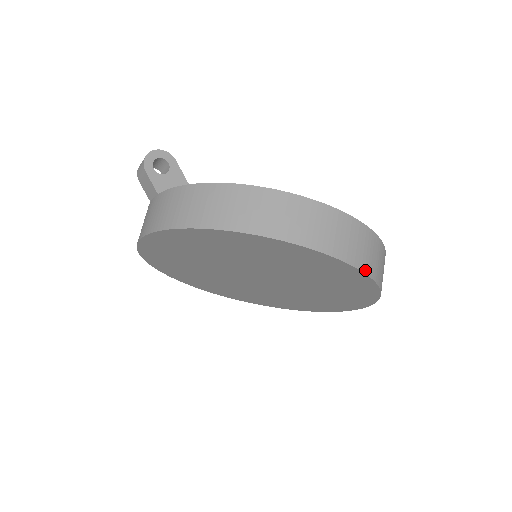
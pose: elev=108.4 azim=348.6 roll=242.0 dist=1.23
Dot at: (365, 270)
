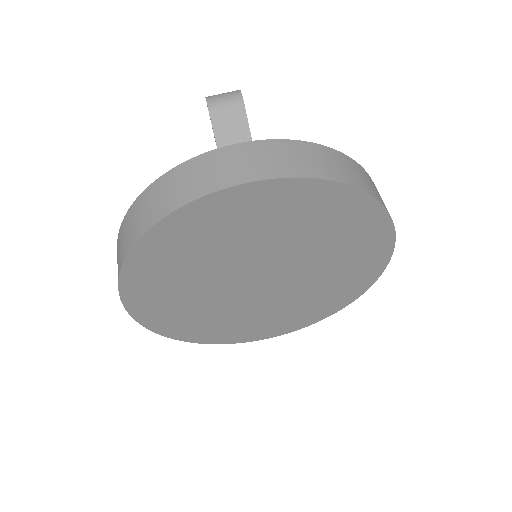
Dot at: (379, 274)
